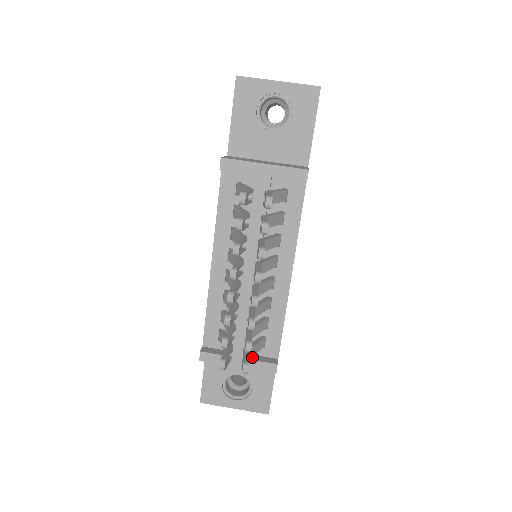
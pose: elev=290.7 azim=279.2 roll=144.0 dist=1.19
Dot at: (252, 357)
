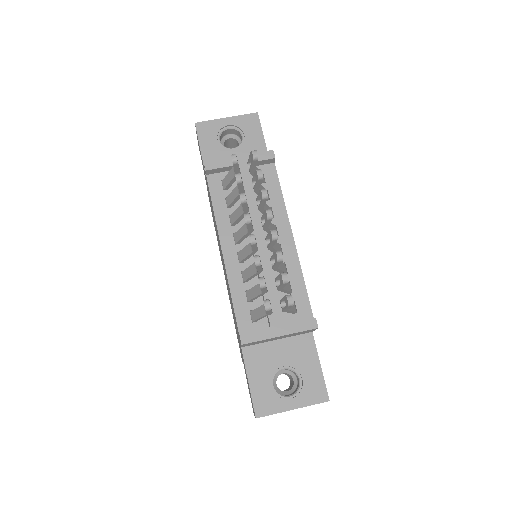
Dot at: (290, 323)
